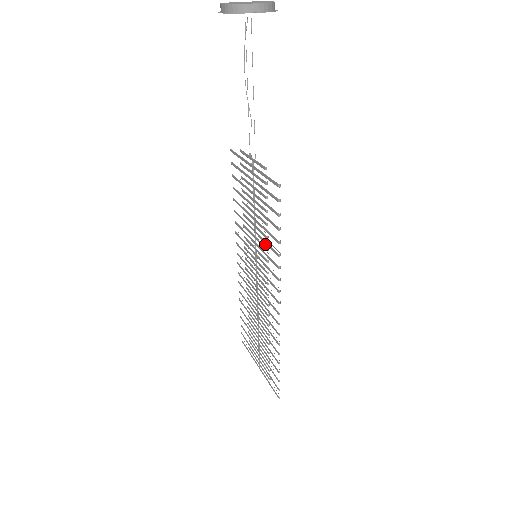
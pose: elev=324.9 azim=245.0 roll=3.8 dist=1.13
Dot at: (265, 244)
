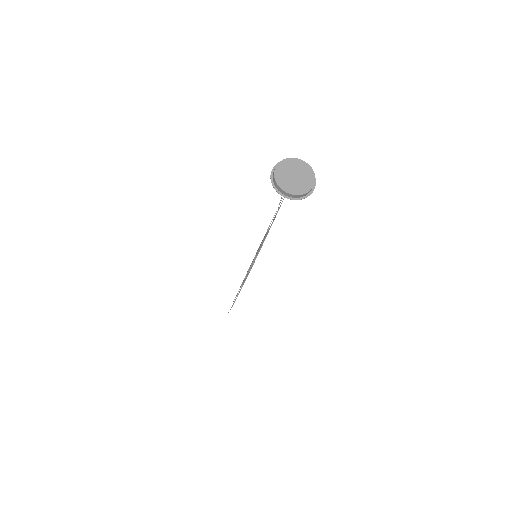
Dot at: occluded
